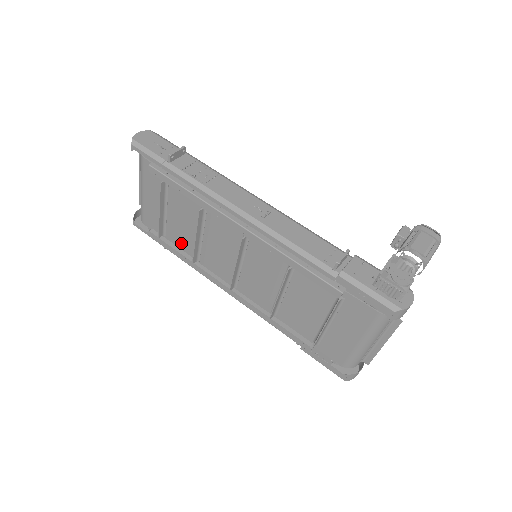
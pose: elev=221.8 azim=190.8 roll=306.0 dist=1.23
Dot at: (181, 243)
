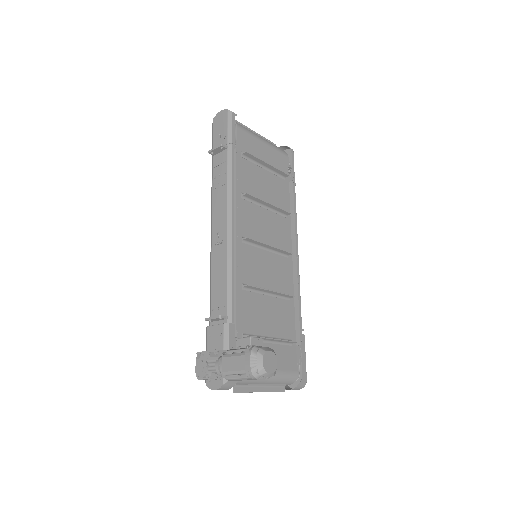
Dot at: occluded
